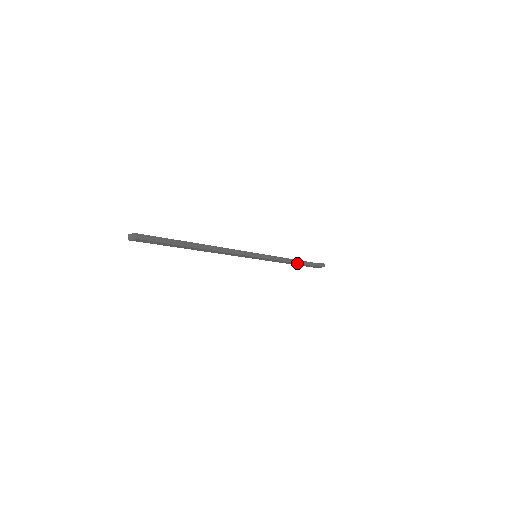
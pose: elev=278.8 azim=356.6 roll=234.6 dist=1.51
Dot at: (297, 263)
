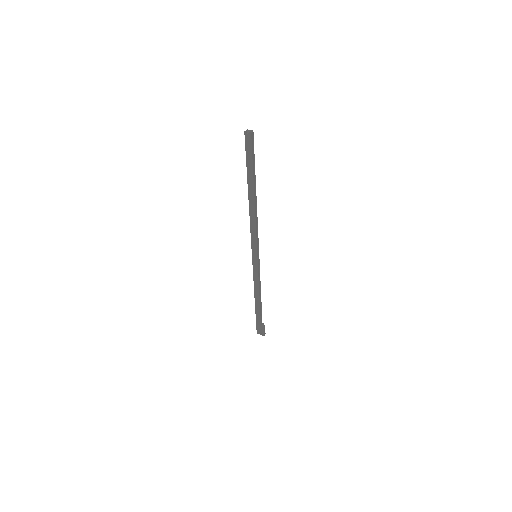
Dot at: (260, 303)
